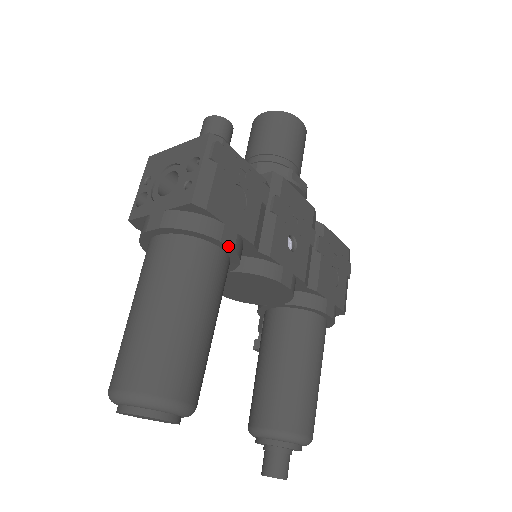
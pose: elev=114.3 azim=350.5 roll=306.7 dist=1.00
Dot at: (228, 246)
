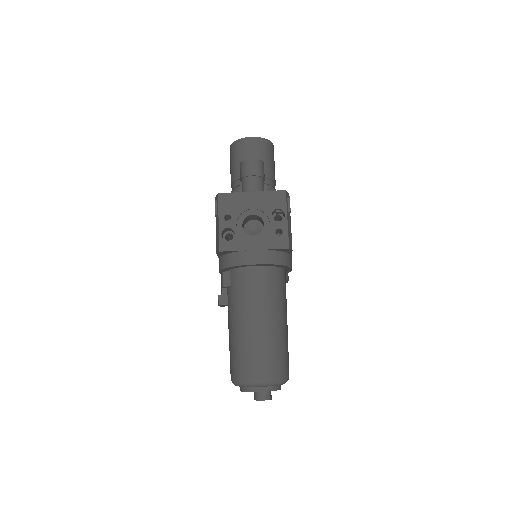
Dot at: occluded
